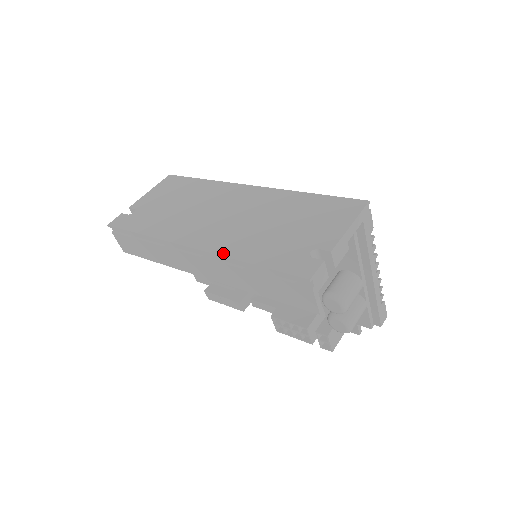
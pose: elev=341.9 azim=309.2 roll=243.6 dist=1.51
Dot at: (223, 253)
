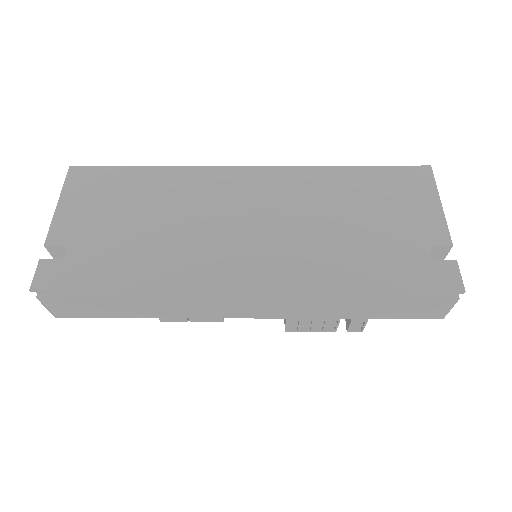
Dot at: (313, 286)
